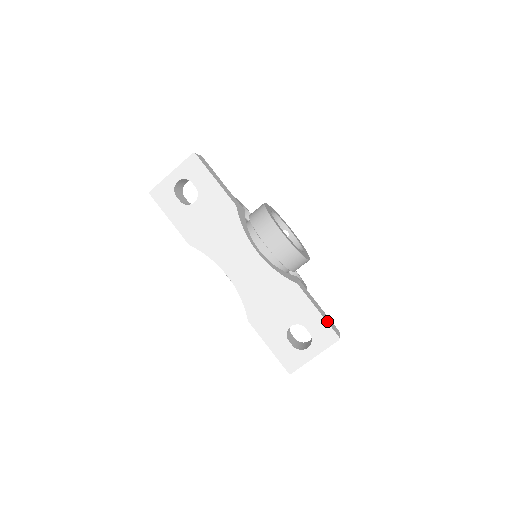
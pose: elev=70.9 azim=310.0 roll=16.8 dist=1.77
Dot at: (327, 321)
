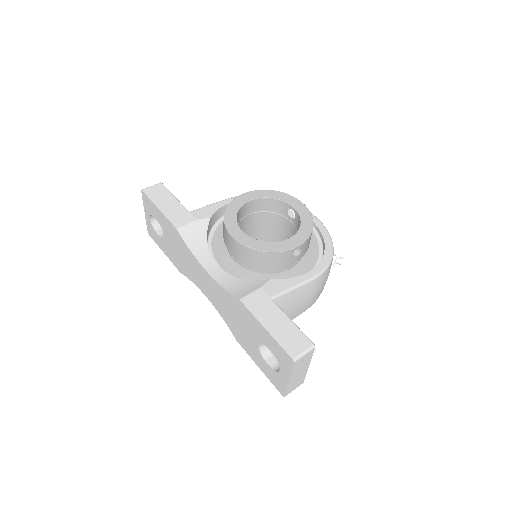
Dot at: (278, 339)
